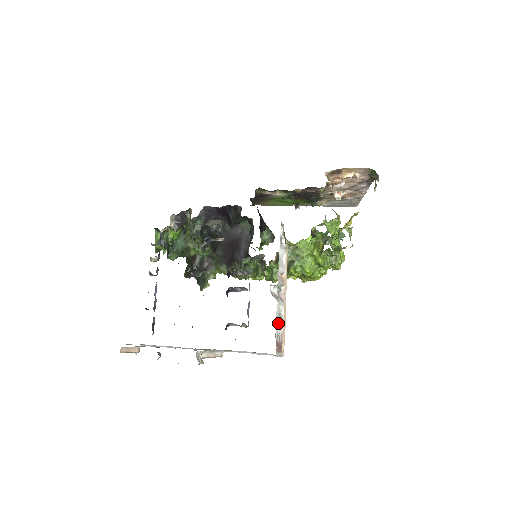
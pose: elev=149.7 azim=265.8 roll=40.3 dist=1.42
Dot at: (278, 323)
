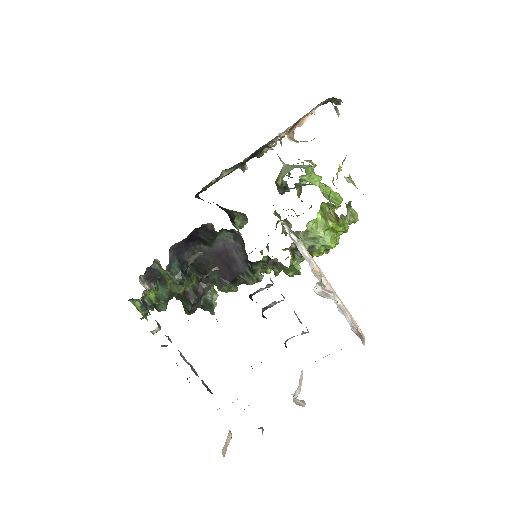
Dot at: (345, 317)
